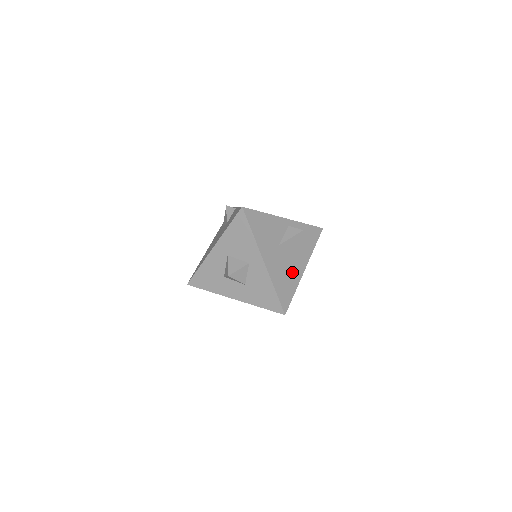
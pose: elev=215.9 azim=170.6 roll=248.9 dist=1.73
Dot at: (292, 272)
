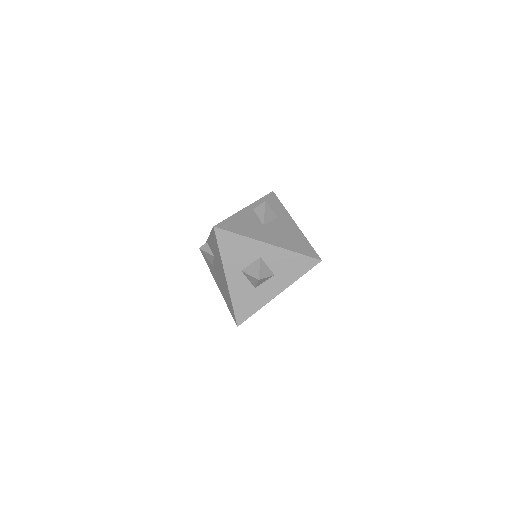
Dot at: (291, 233)
